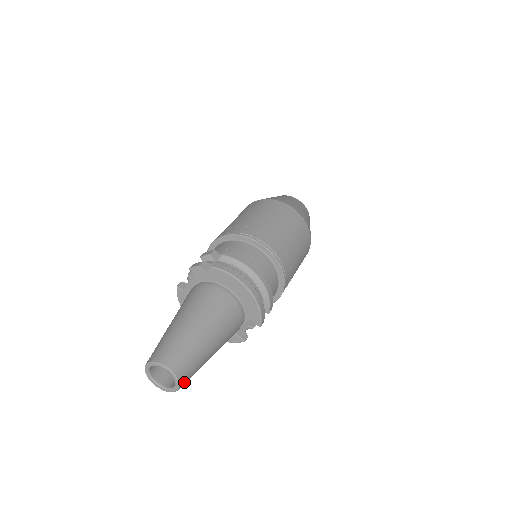
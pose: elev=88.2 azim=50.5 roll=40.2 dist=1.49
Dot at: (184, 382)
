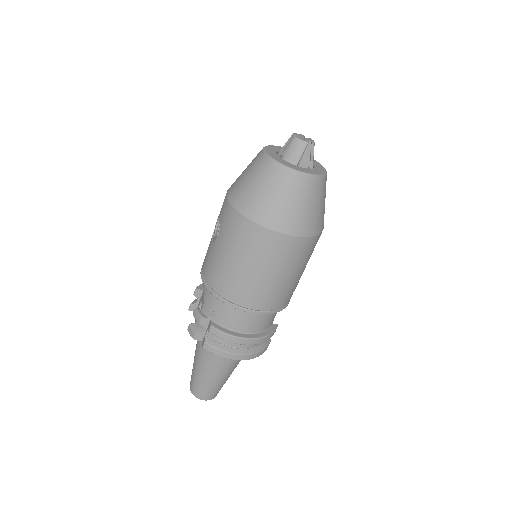
Dot at: occluded
